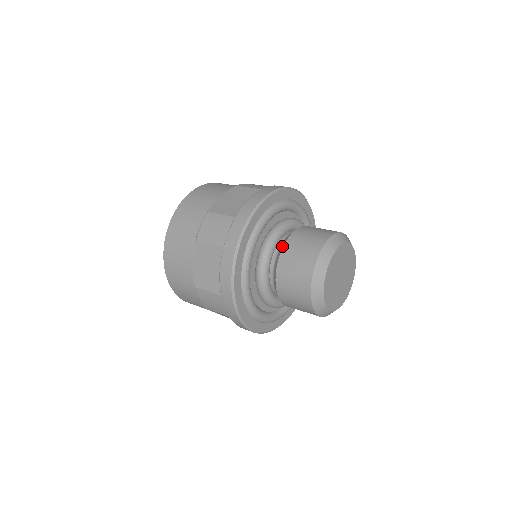
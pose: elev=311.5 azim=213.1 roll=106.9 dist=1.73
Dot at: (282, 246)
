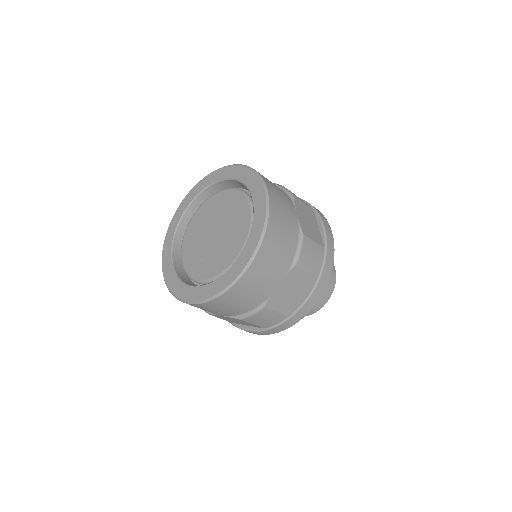
Dot at: occluded
